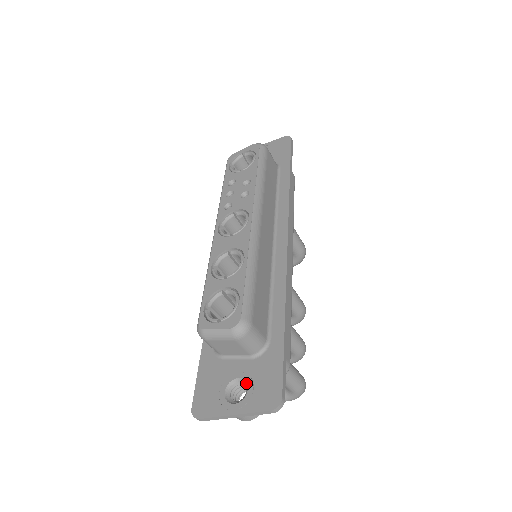
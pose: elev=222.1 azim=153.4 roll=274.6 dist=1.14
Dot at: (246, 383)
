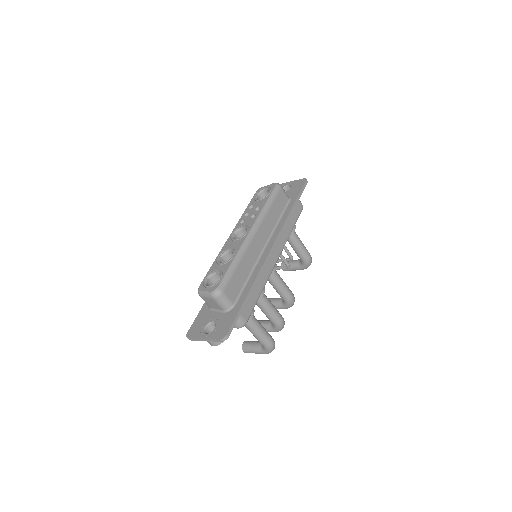
Dot at: (216, 324)
